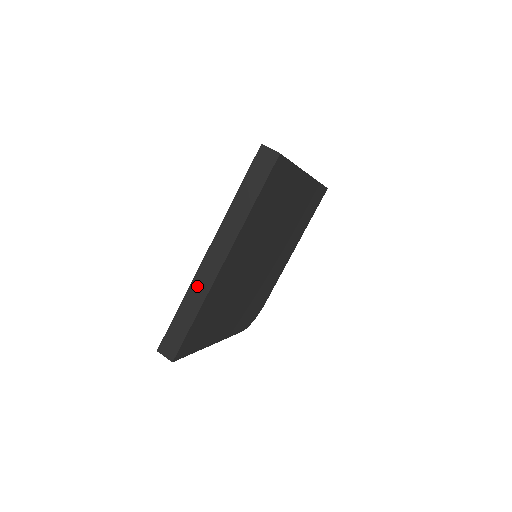
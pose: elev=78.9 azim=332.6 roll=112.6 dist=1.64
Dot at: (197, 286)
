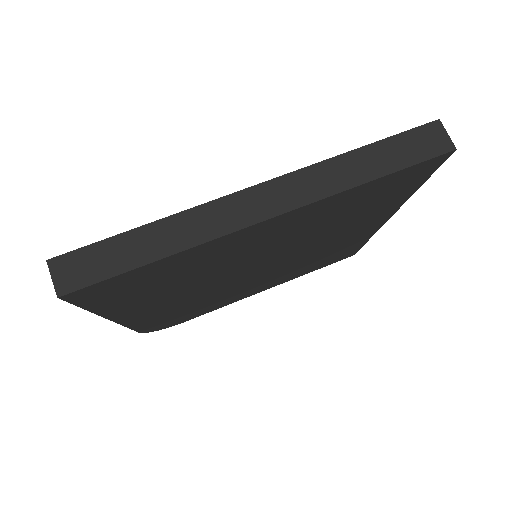
Dot at: (201, 218)
